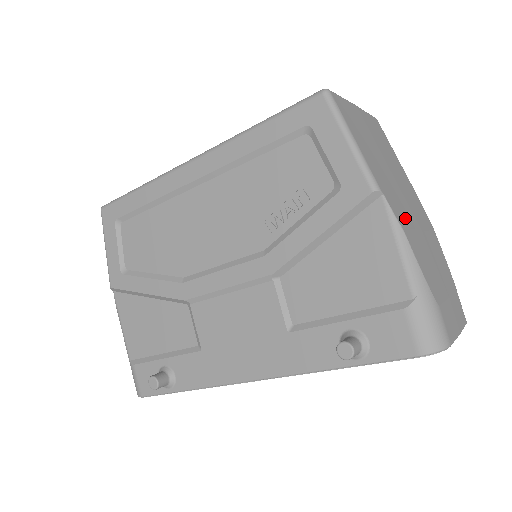
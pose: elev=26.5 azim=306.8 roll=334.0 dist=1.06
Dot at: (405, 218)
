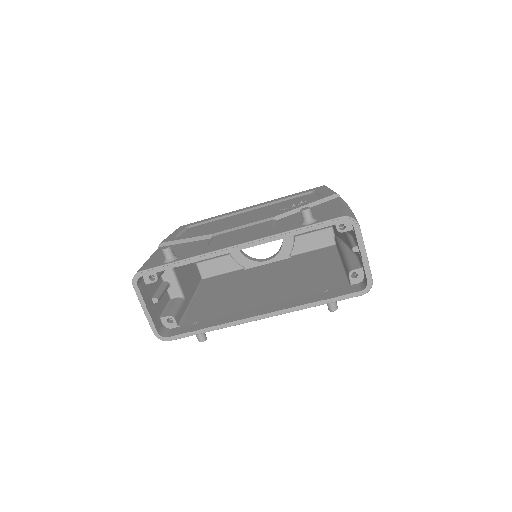
Dot at: occluded
